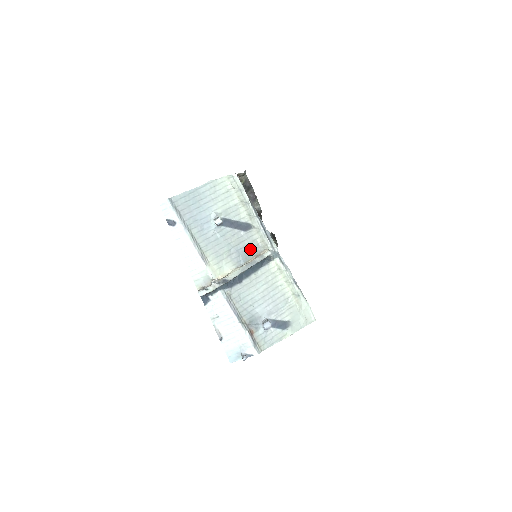
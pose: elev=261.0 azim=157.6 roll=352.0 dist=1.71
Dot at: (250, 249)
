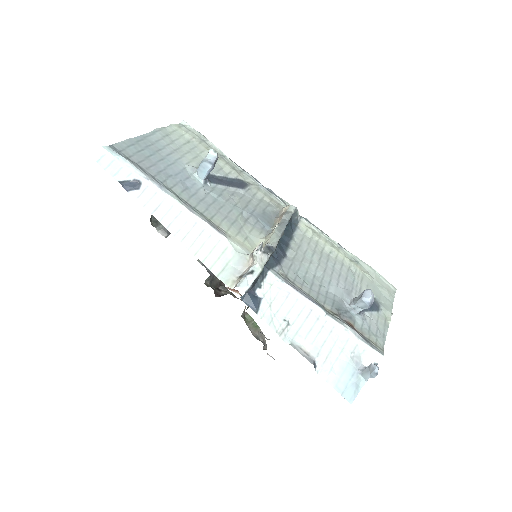
Dot at: (264, 211)
